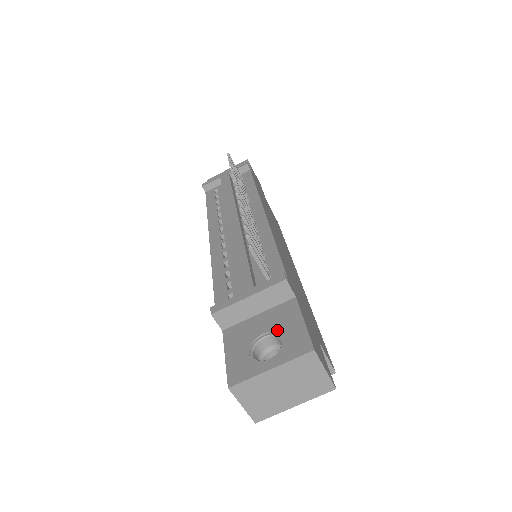
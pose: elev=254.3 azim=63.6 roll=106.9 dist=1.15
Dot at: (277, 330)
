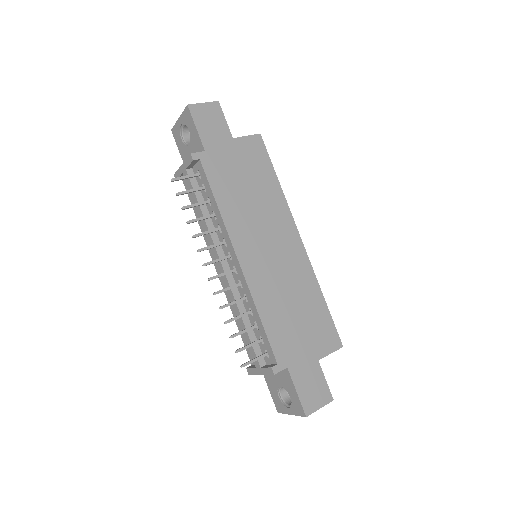
Dot at: (286, 389)
